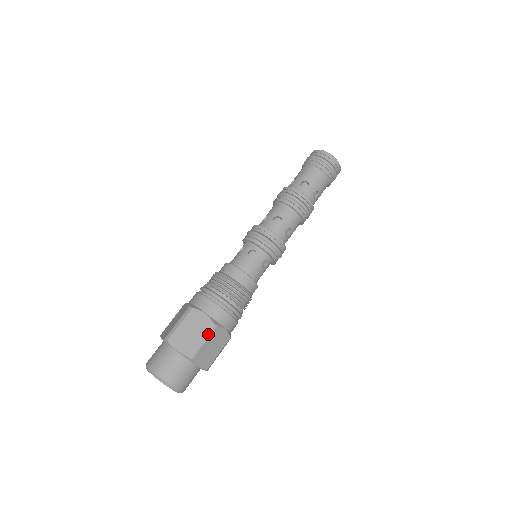
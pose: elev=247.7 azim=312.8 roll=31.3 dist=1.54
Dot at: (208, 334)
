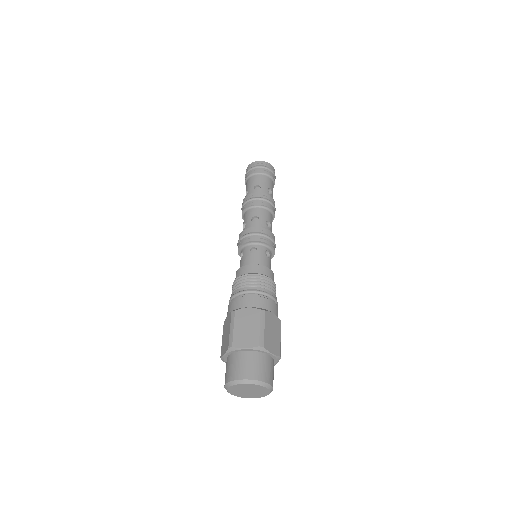
Dot at: (262, 320)
